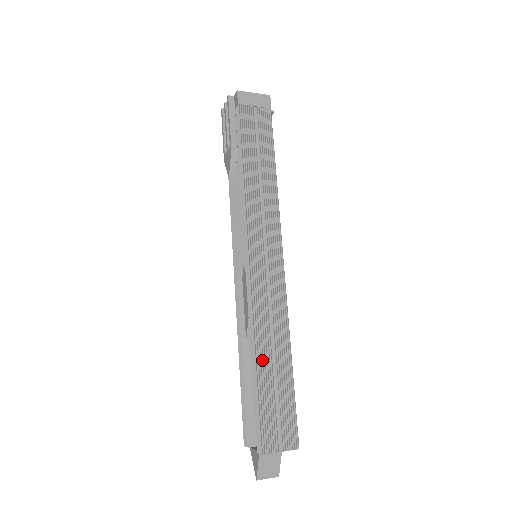
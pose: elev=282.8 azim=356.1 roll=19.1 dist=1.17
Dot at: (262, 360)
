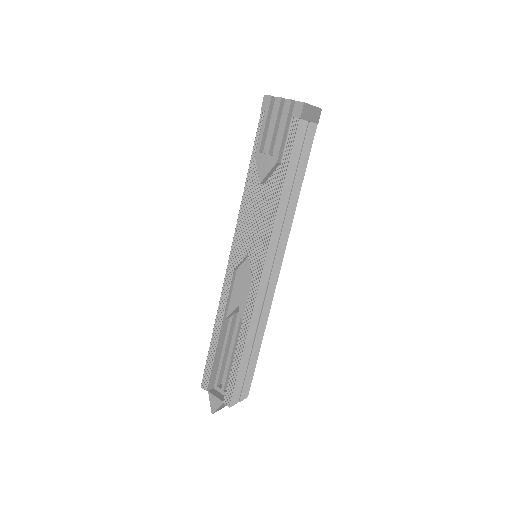
Dot at: (248, 348)
